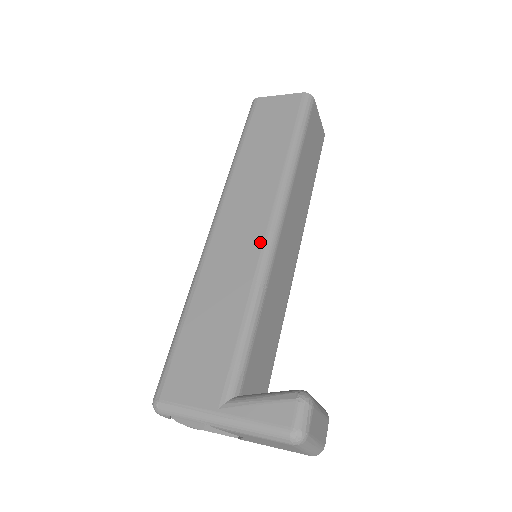
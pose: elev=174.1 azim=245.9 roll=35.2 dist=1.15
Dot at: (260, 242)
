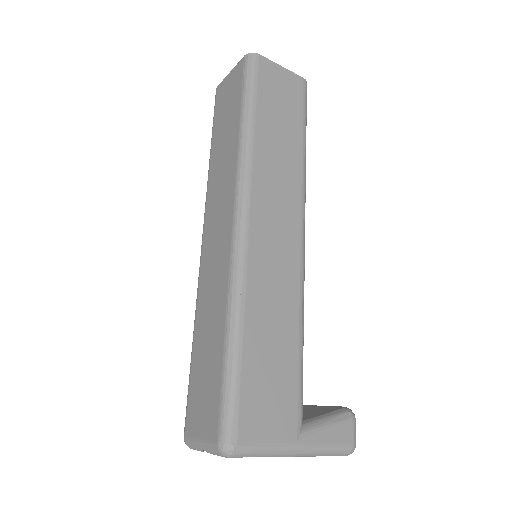
Dot at: (298, 257)
